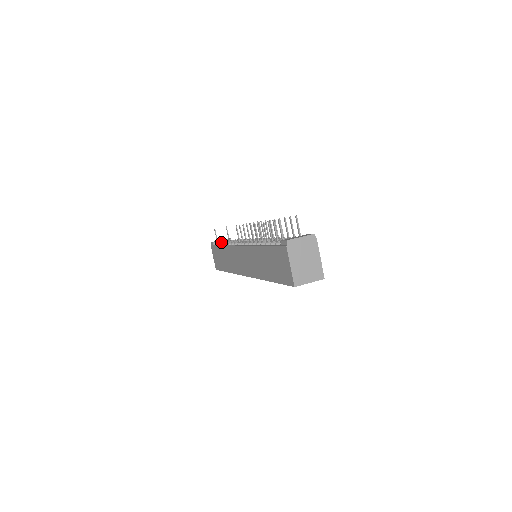
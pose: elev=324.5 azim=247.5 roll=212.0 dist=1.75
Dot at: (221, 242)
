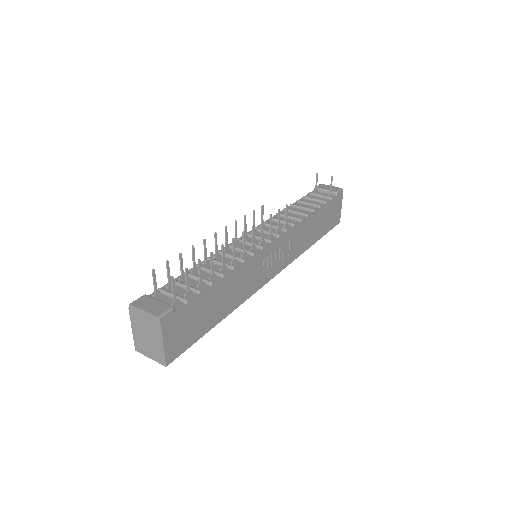
Dot at: occluded
